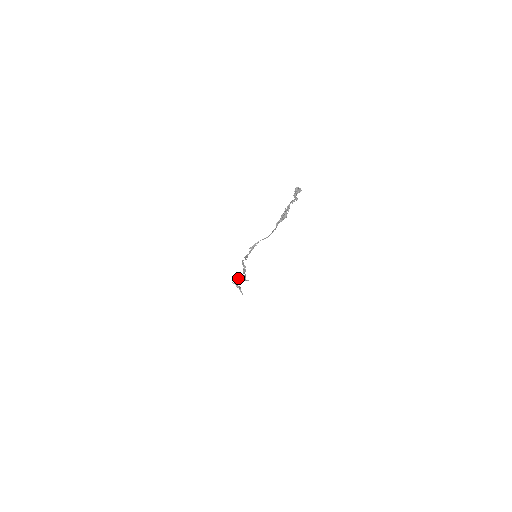
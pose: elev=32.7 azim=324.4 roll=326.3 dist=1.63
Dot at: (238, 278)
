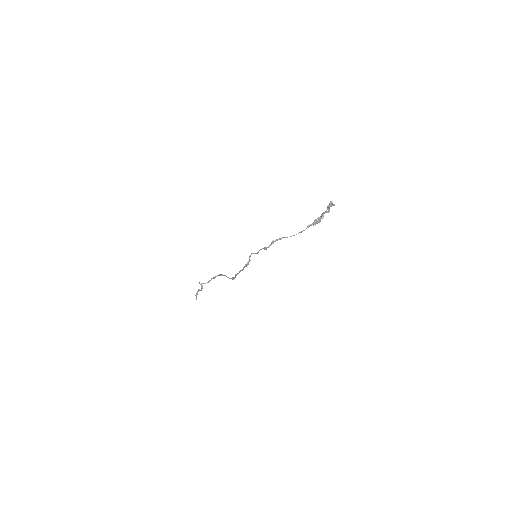
Dot at: (213, 277)
